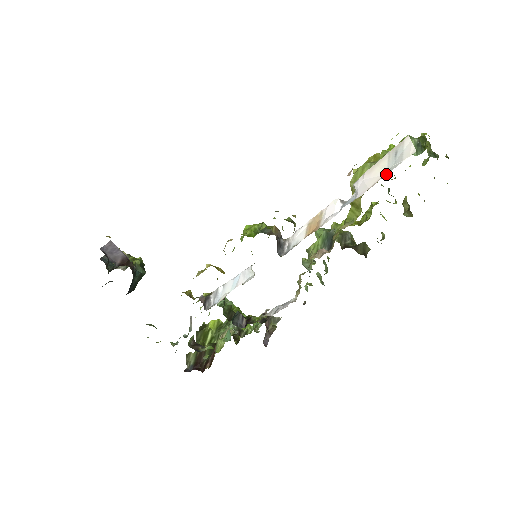
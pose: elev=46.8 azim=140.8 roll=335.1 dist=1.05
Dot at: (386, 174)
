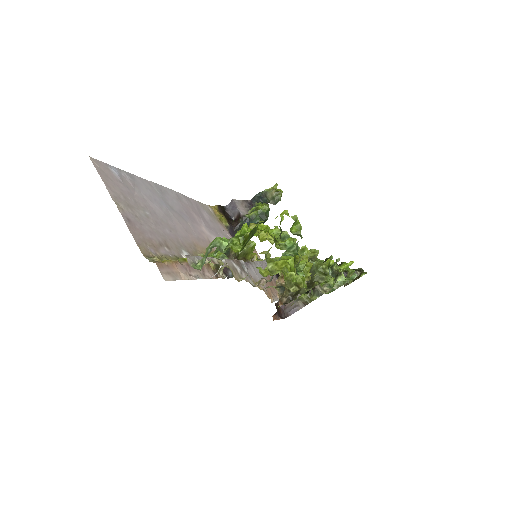
Dot at: (183, 279)
